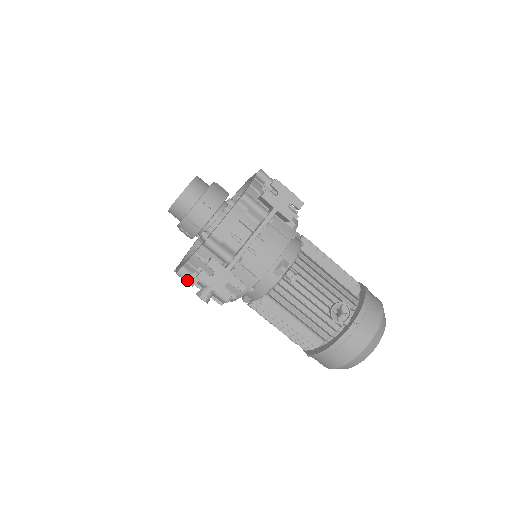
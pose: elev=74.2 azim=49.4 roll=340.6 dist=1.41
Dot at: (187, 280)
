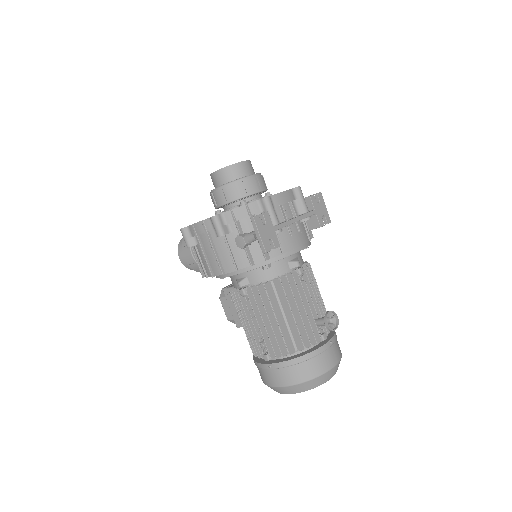
Dot at: (219, 227)
